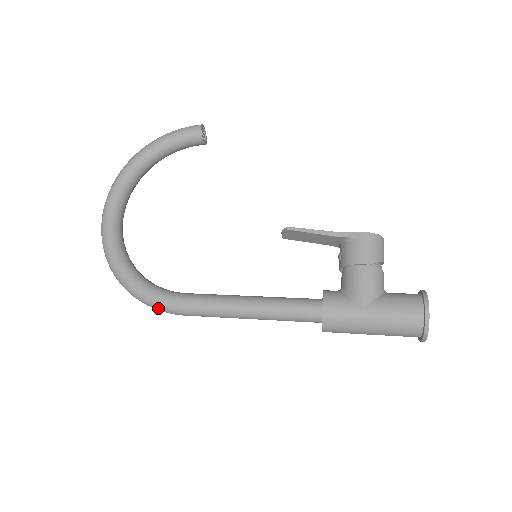
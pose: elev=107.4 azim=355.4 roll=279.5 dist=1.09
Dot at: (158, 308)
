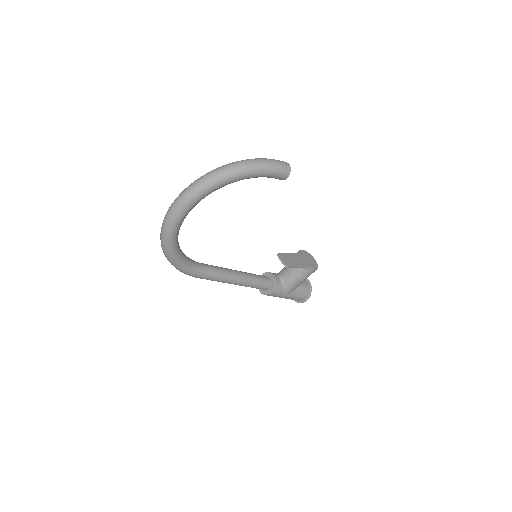
Dot at: occluded
